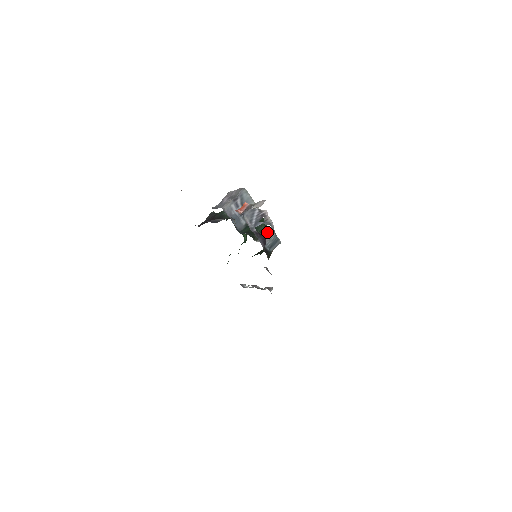
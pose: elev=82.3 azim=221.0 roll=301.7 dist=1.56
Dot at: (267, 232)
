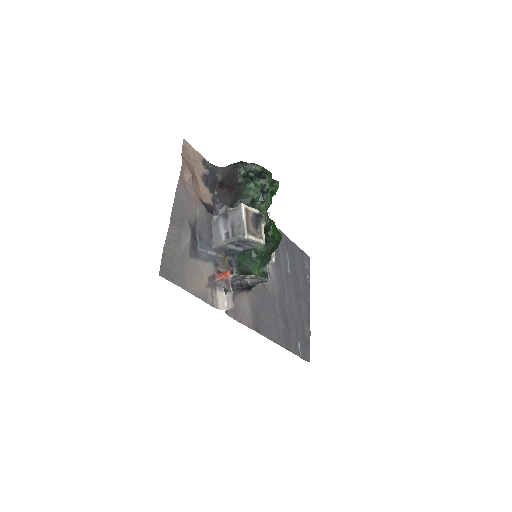
Dot at: (269, 252)
